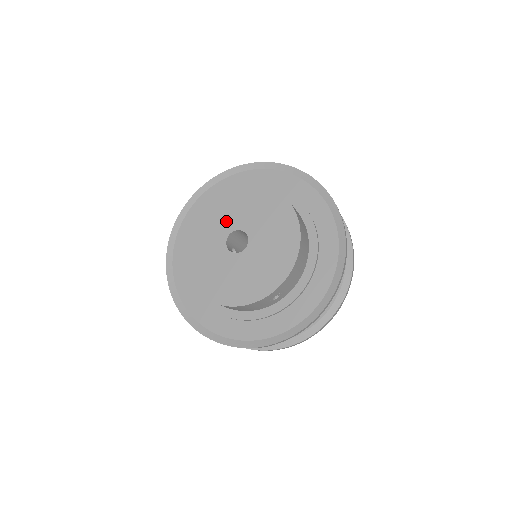
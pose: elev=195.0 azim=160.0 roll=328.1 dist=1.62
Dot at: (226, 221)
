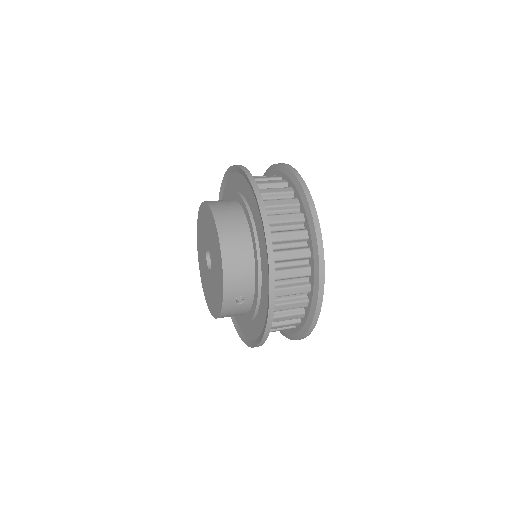
Dot at: (204, 244)
